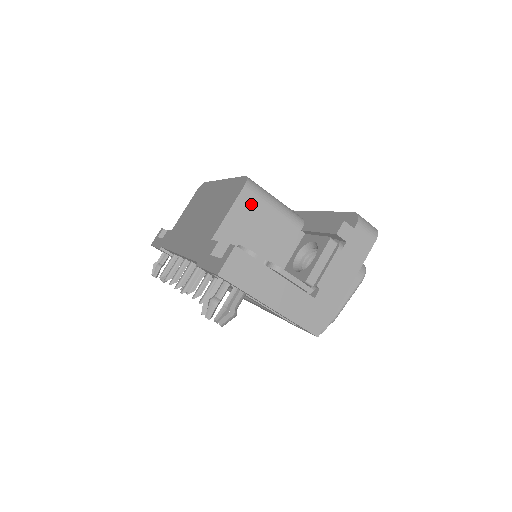
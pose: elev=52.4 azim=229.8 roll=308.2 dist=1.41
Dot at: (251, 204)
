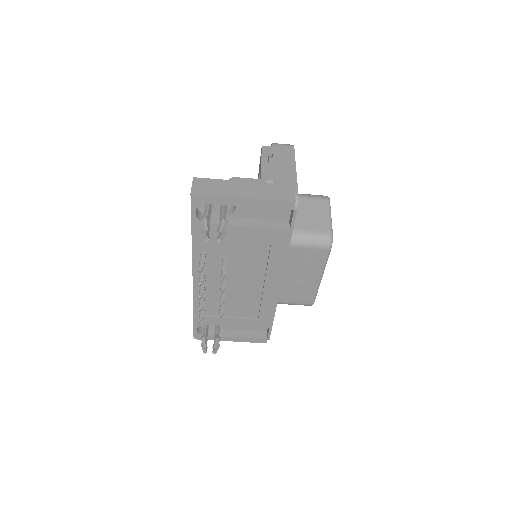
Dot at: occluded
